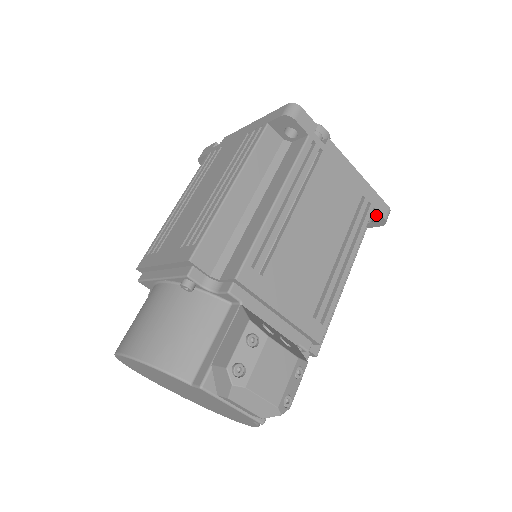
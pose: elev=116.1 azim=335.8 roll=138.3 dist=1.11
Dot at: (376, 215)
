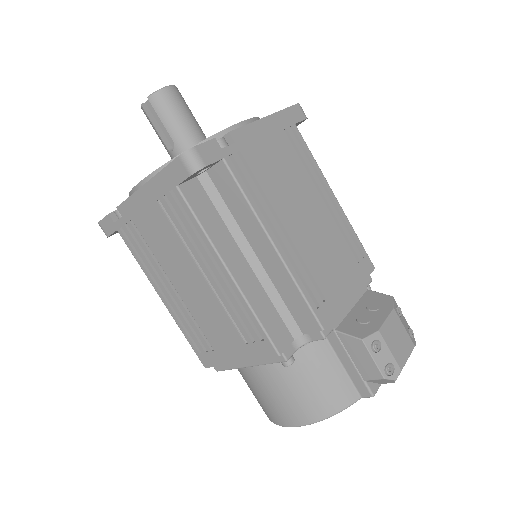
Dot at: (297, 124)
